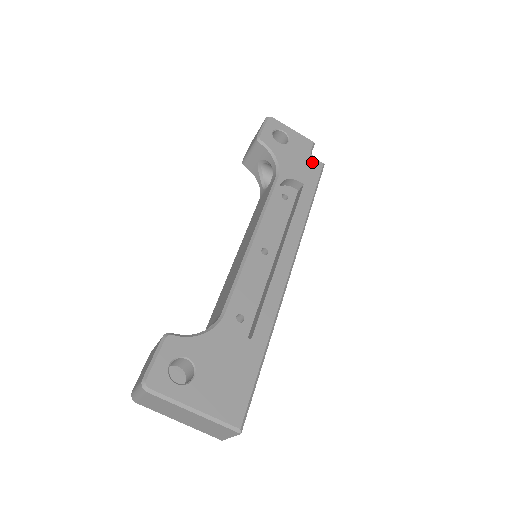
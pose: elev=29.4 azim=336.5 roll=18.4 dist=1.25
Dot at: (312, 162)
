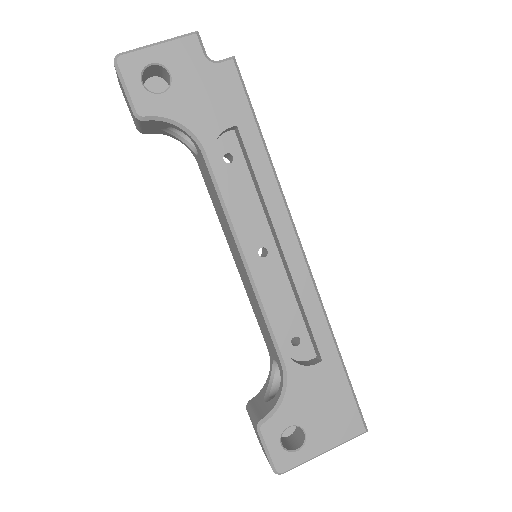
Dot at: (220, 75)
